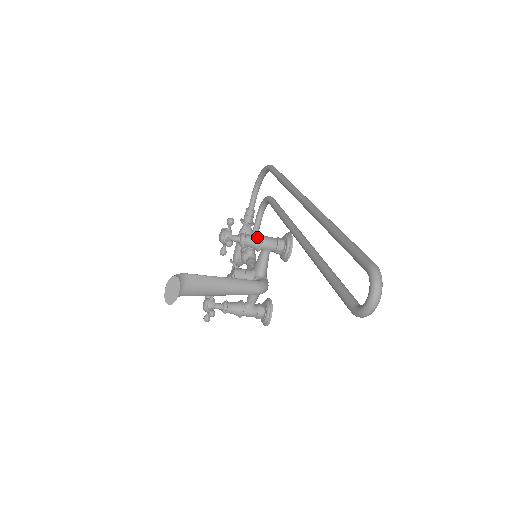
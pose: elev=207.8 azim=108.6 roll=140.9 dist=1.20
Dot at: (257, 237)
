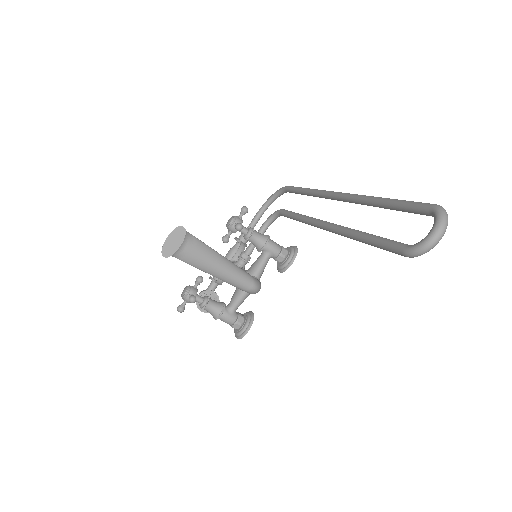
Dot at: (264, 236)
